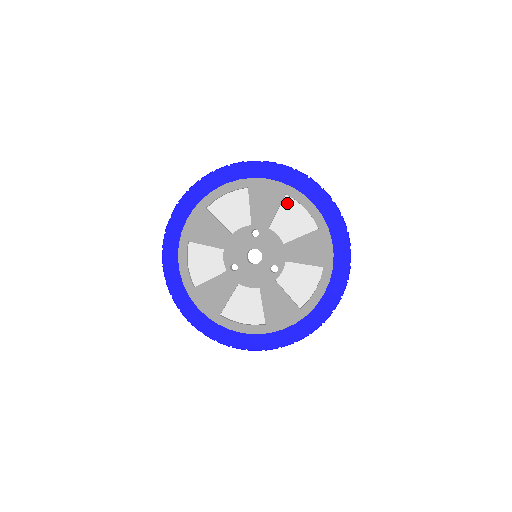
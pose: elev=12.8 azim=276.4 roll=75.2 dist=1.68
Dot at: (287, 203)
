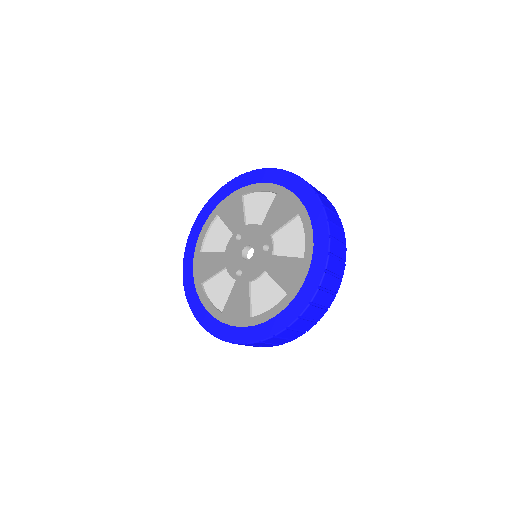
Dot at: (248, 200)
